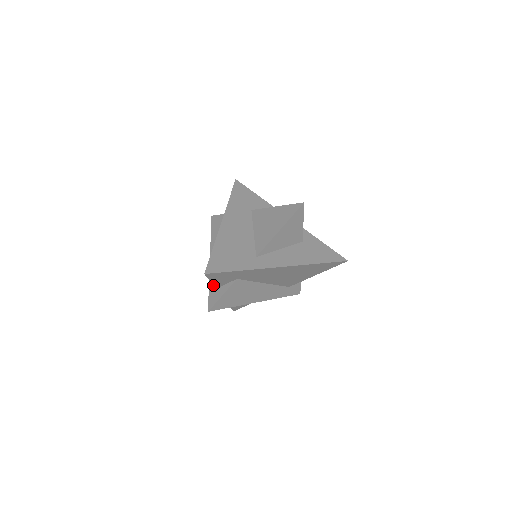
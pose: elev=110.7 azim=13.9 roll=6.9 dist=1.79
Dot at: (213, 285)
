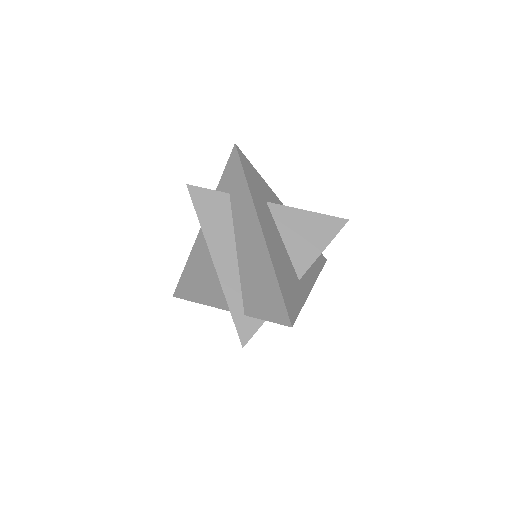
Dot at: (255, 317)
